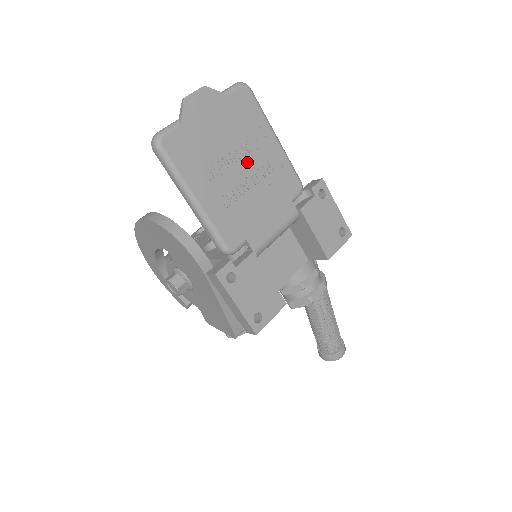
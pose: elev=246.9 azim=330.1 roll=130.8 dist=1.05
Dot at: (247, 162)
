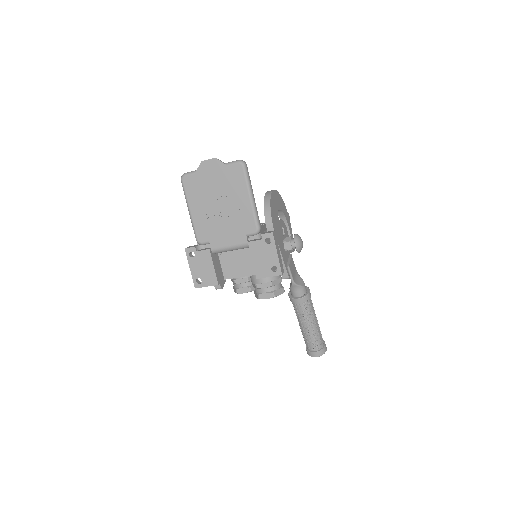
Dot at: (225, 204)
